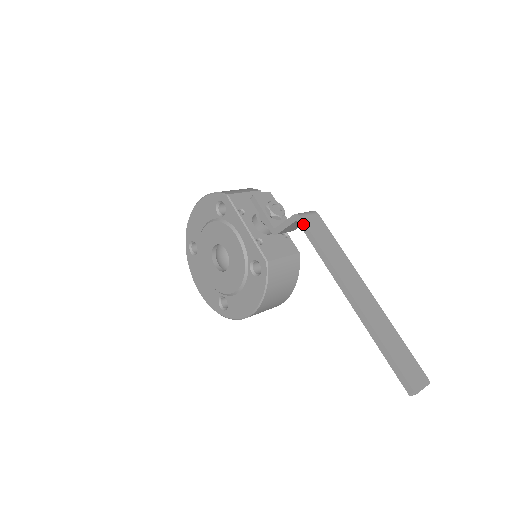
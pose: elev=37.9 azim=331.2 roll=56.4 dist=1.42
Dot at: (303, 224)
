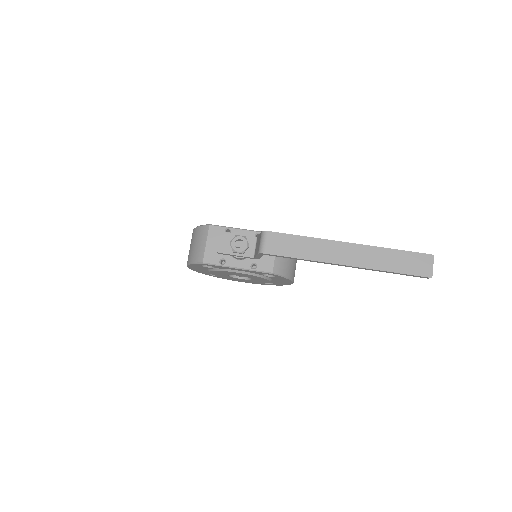
Dot at: (271, 255)
